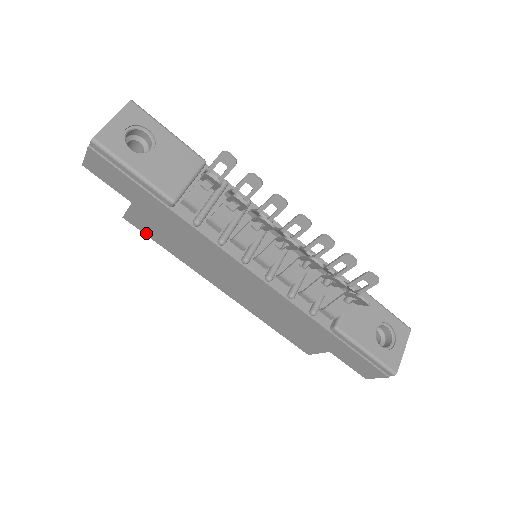
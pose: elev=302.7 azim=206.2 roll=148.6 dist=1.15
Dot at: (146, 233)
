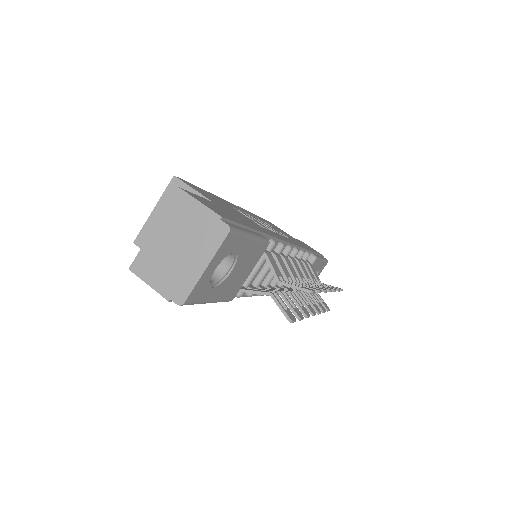
Dot at: occluded
